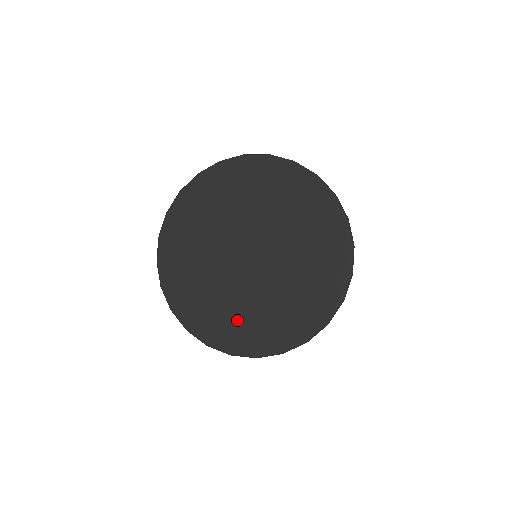
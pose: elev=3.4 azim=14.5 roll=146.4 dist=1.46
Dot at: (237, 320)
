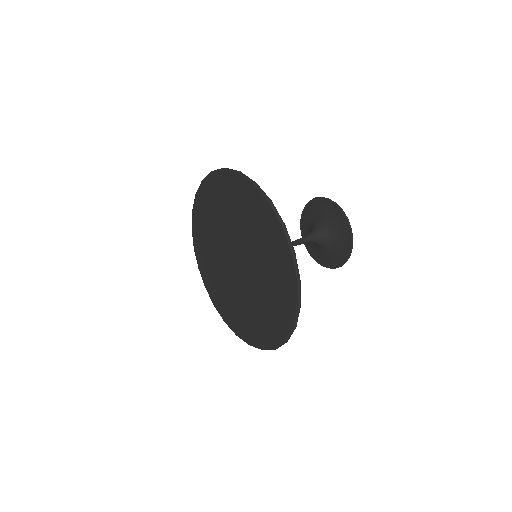
Dot at: (253, 320)
